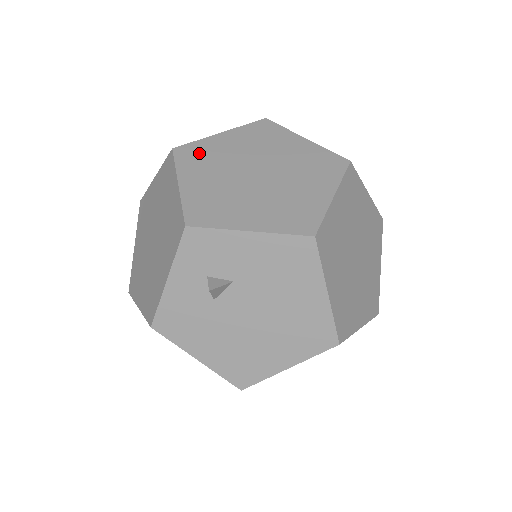
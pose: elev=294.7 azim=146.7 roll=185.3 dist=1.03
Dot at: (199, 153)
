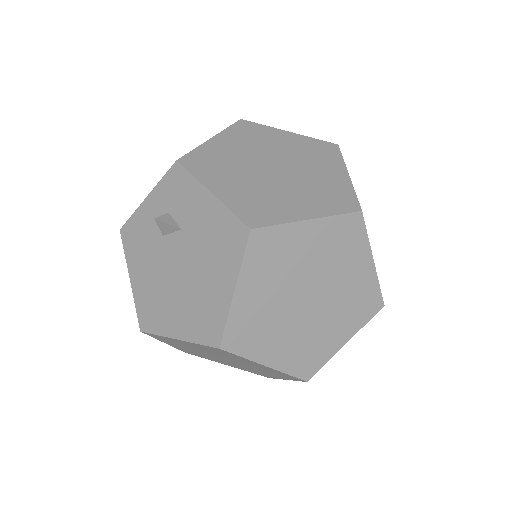
Dot at: (254, 132)
